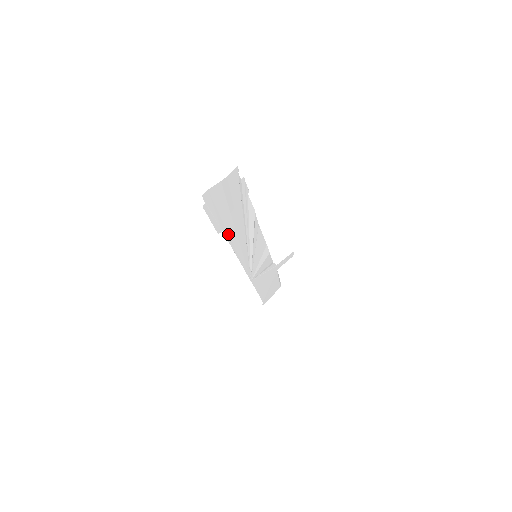
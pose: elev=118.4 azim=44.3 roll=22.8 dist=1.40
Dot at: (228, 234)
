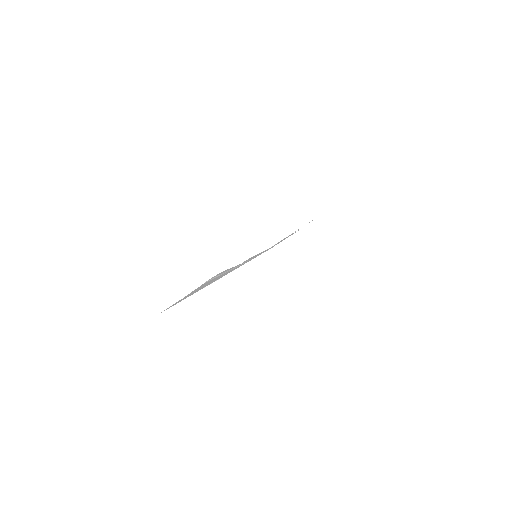
Dot at: occluded
